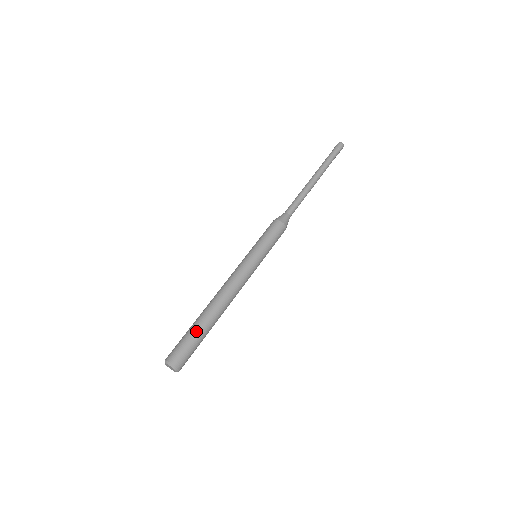
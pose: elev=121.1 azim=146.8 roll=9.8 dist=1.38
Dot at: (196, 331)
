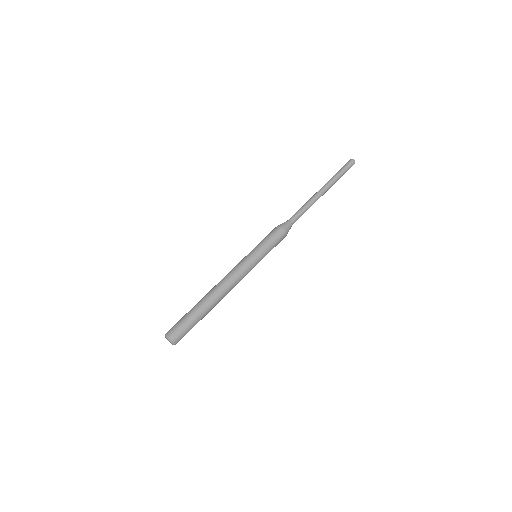
Dot at: (196, 316)
